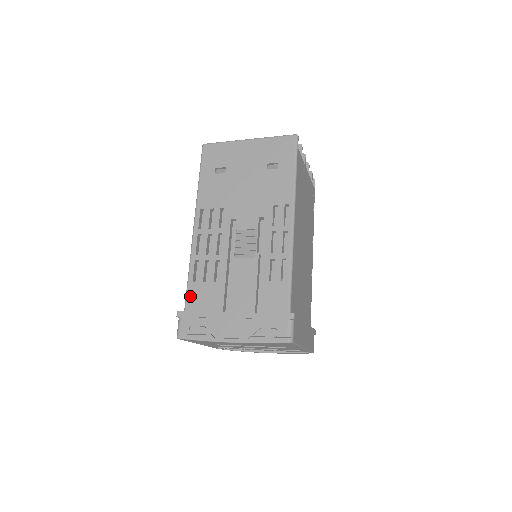
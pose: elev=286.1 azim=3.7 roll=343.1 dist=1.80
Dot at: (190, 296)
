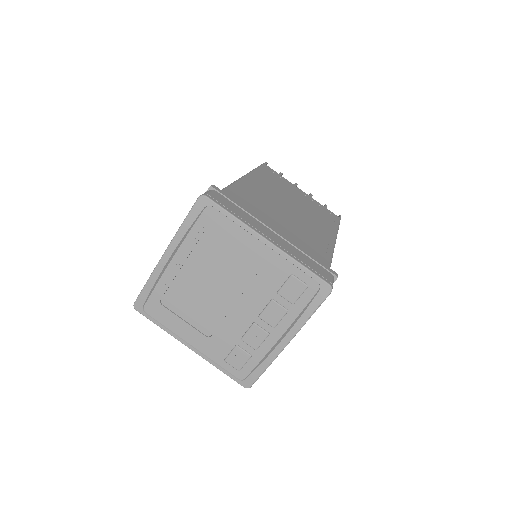
Dot at: occluded
